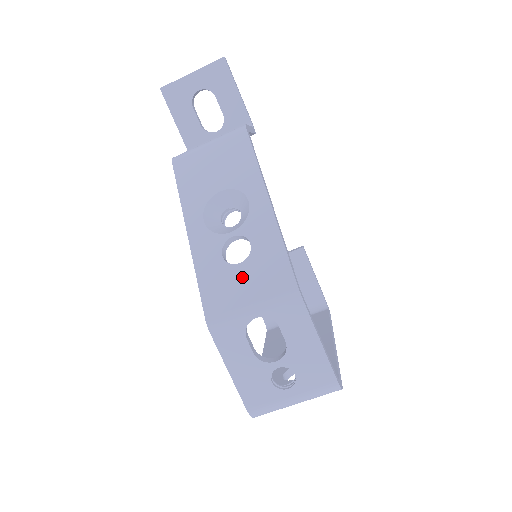
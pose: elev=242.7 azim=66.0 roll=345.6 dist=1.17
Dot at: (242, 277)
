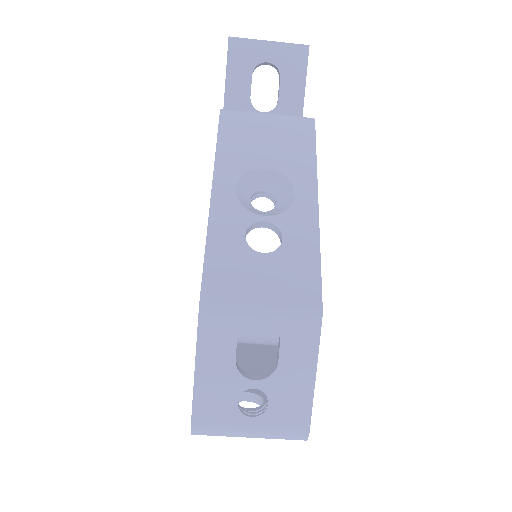
Dot at: (261, 269)
